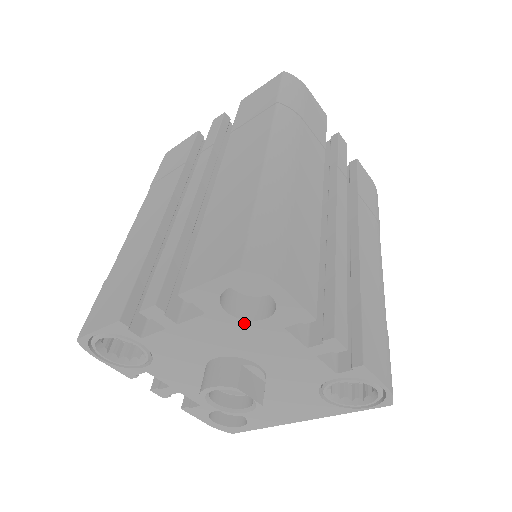
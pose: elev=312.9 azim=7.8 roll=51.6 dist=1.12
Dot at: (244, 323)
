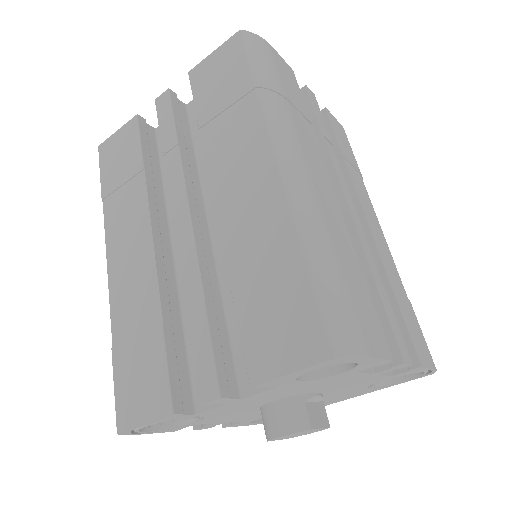
Dot at: (316, 380)
